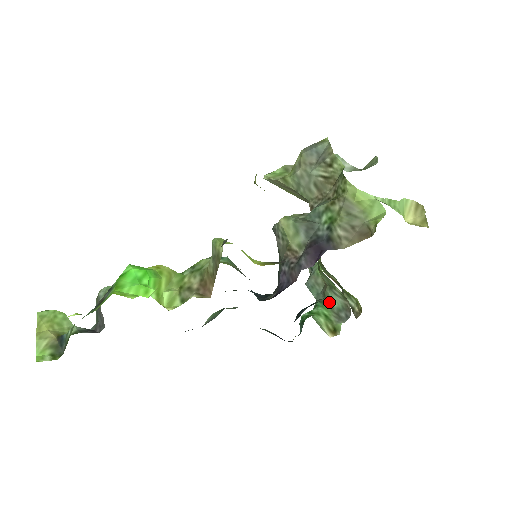
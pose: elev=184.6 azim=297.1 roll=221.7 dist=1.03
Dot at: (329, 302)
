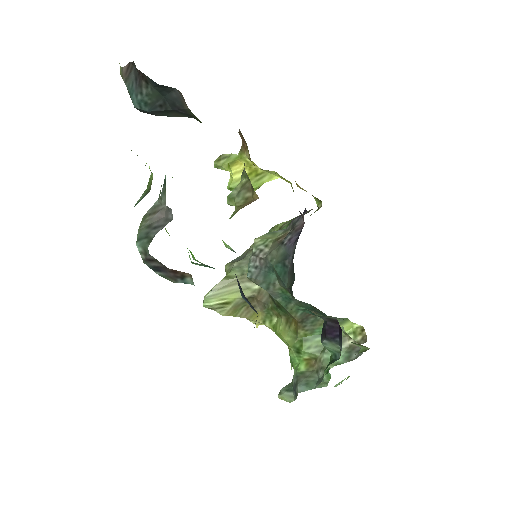
Dot at: occluded
